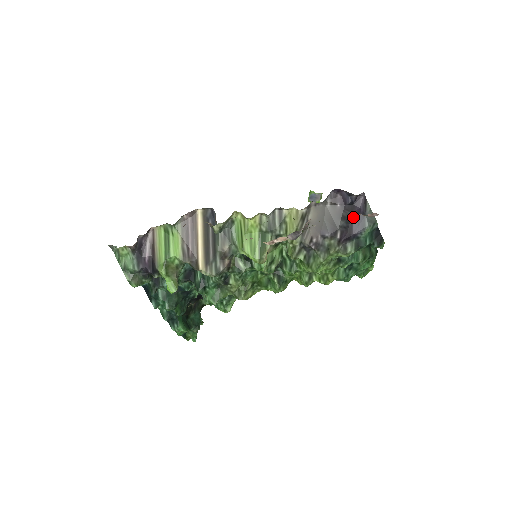
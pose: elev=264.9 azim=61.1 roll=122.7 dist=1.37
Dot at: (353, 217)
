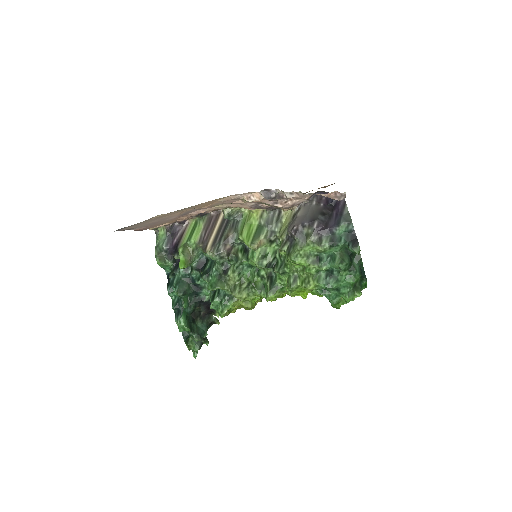
Dot at: (332, 215)
